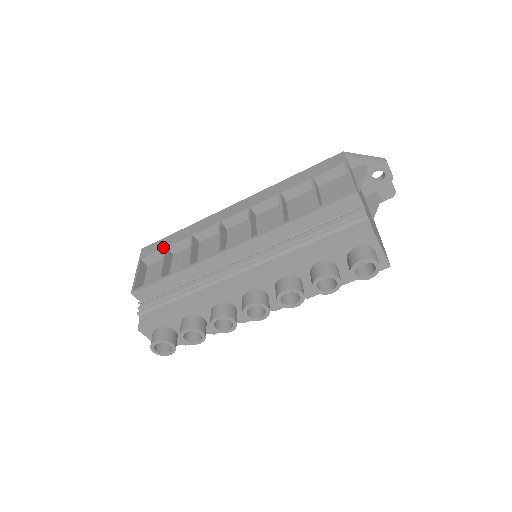
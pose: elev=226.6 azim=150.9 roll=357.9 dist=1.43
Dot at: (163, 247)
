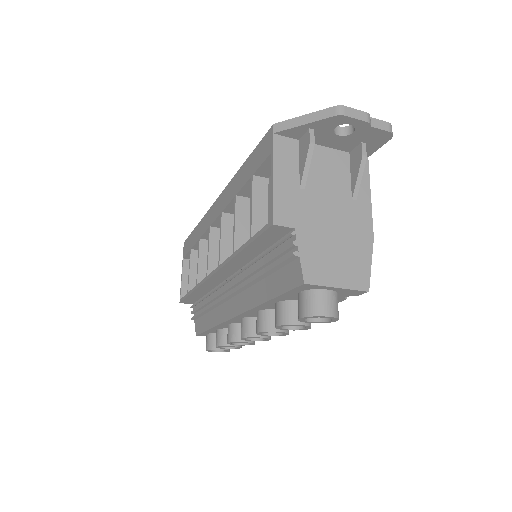
Dot at: (189, 248)
